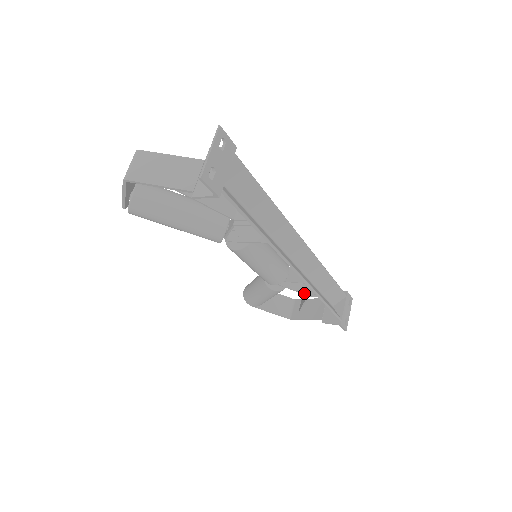
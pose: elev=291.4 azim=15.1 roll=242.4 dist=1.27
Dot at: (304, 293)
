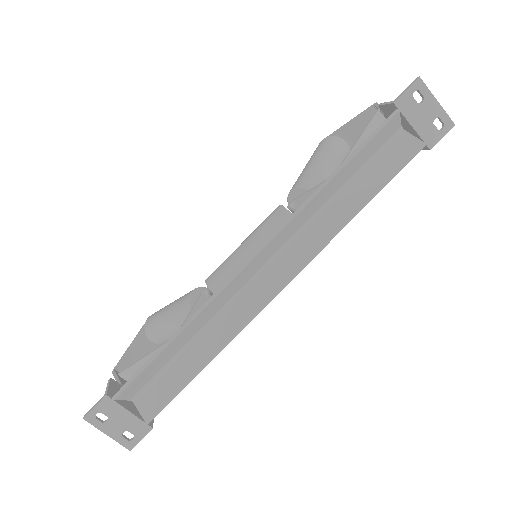
Dot at: occluded
